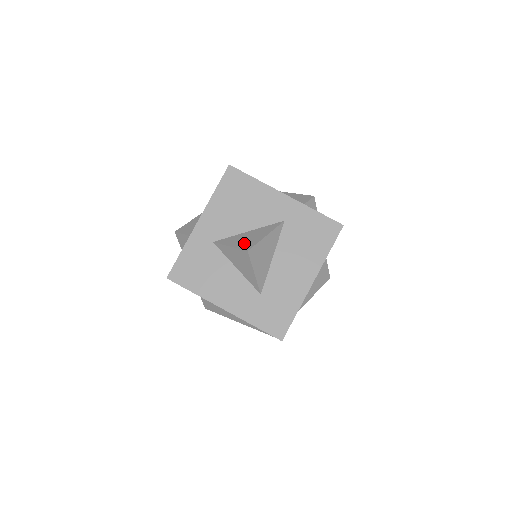
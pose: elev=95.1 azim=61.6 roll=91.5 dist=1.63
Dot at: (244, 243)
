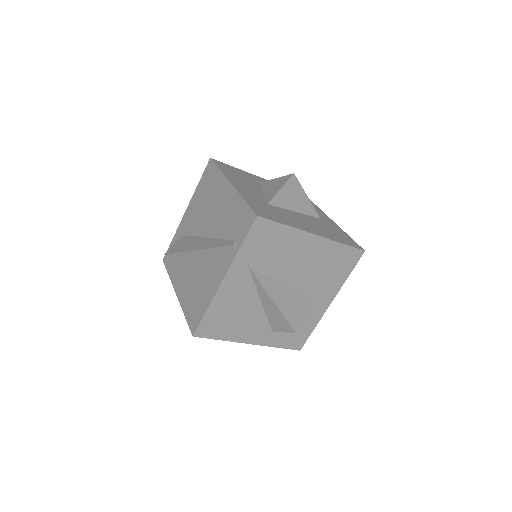
Dot at: occluded
